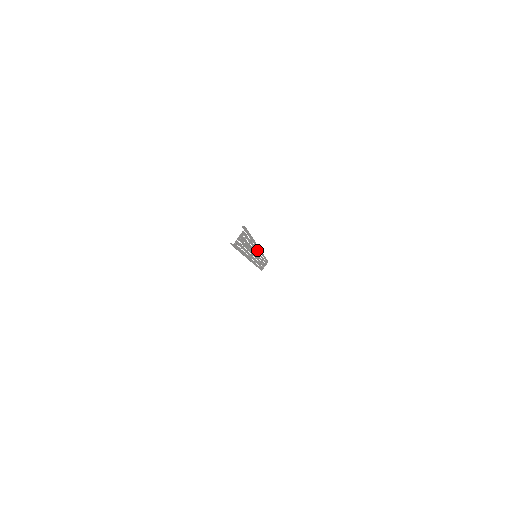
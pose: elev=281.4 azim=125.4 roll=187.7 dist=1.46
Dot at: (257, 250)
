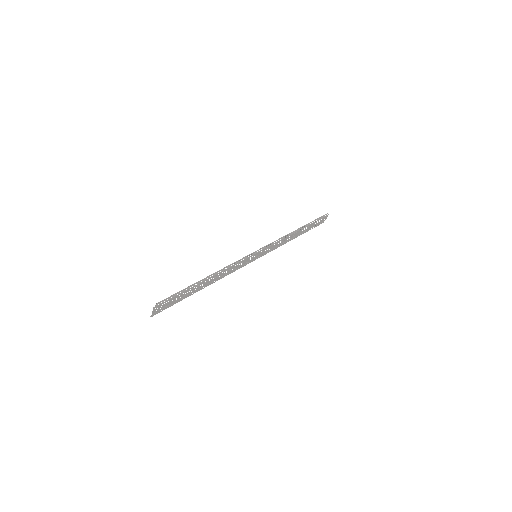
Dot at: (244, 261)
